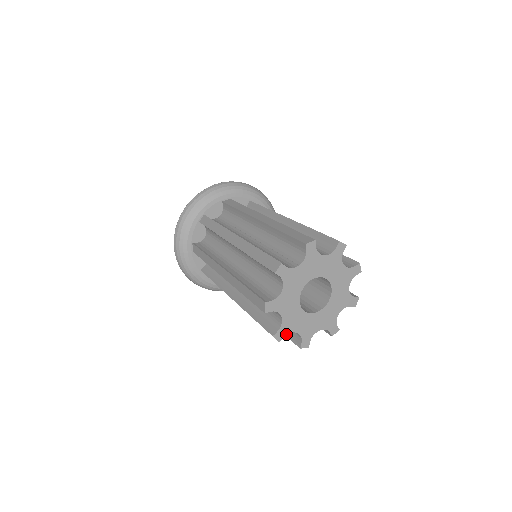
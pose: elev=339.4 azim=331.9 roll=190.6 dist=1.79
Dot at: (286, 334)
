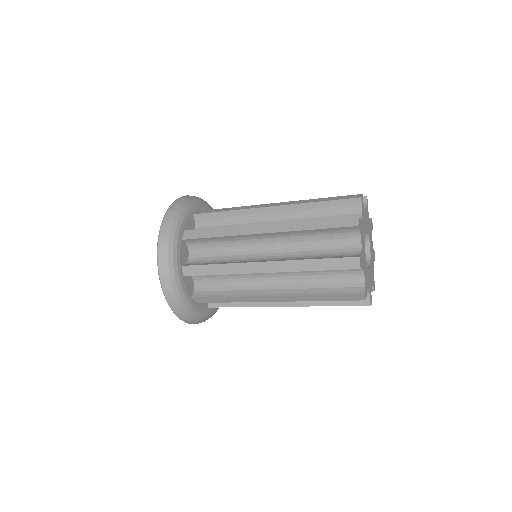
Dot at: (366, 291)
